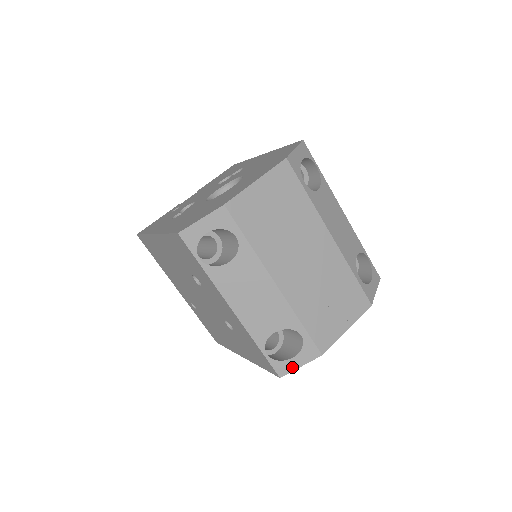
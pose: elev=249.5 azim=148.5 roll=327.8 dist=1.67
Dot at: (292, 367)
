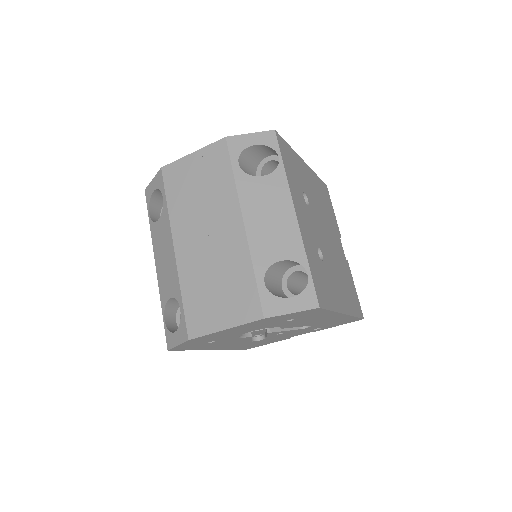
Dot at: (174, 343)
